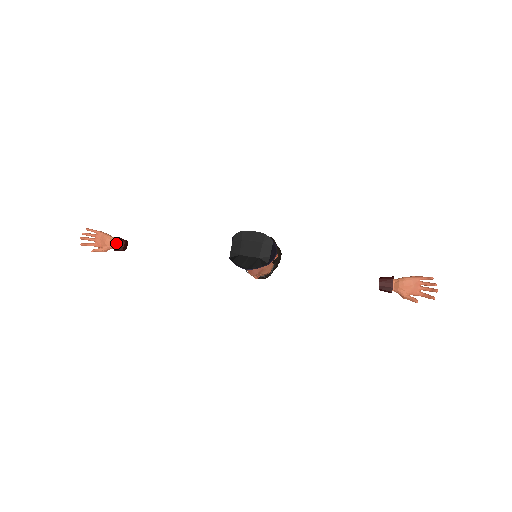
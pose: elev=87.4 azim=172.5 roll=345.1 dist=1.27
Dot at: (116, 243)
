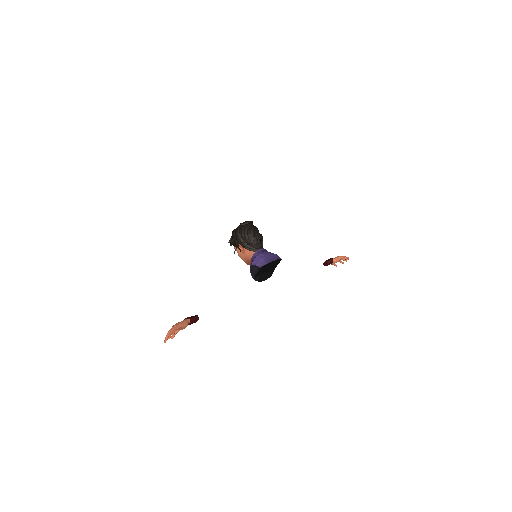
Dot at: occluded
